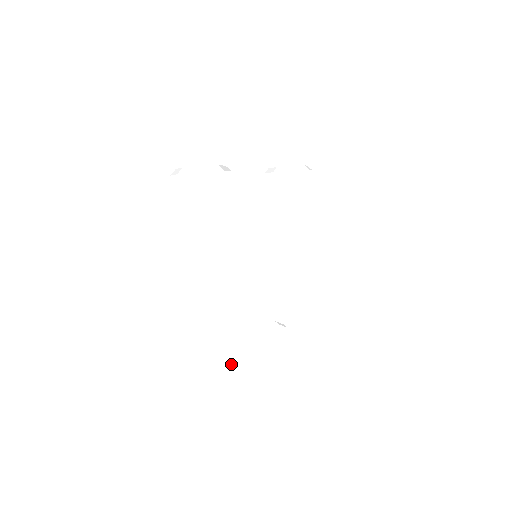
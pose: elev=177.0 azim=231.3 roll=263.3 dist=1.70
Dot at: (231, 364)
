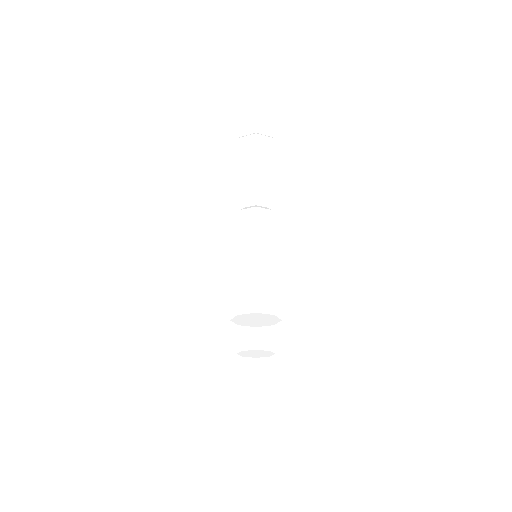
Dot at: (284, 312)
